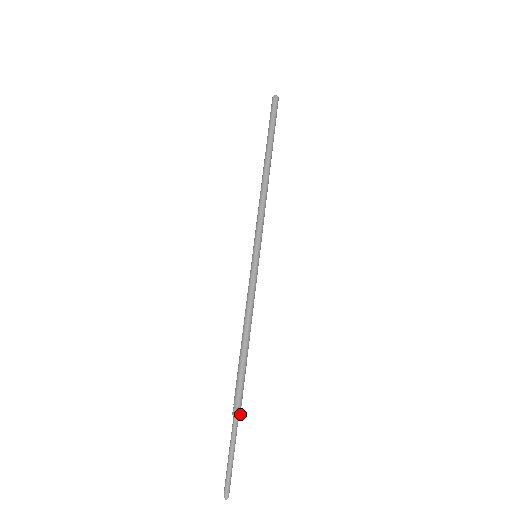
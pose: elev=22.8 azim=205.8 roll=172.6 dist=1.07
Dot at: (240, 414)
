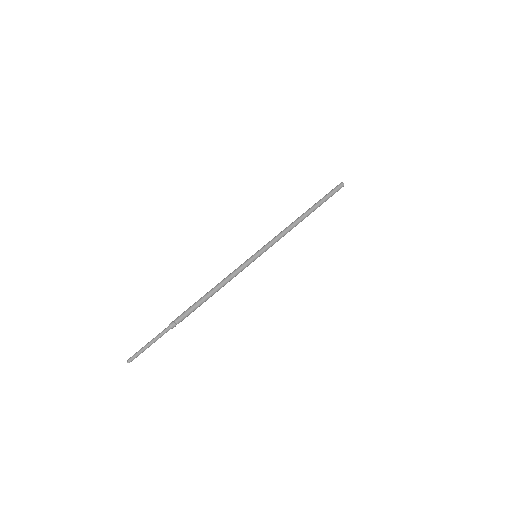
Dot at: (173, 327)
